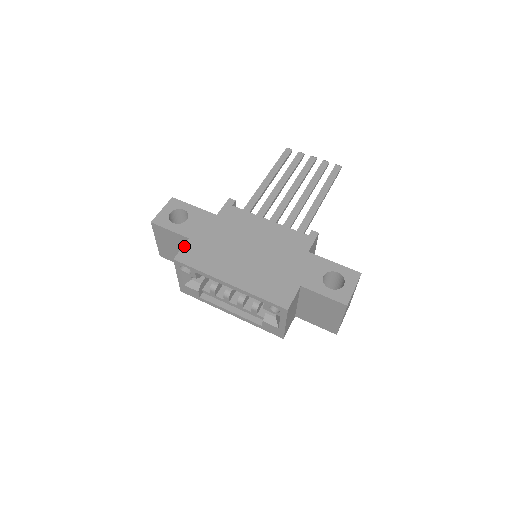
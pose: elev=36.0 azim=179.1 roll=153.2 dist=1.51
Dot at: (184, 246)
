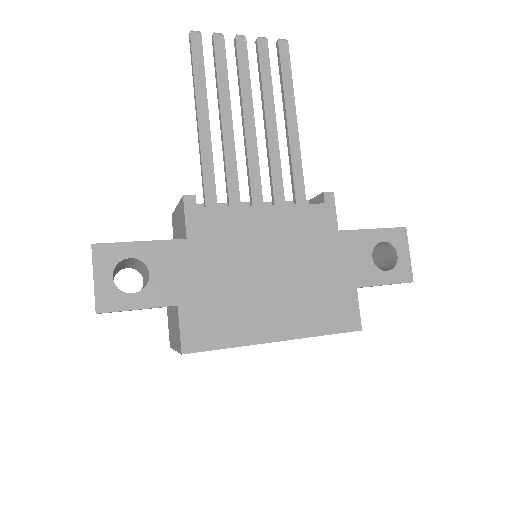
Dot at: (180, 323)
